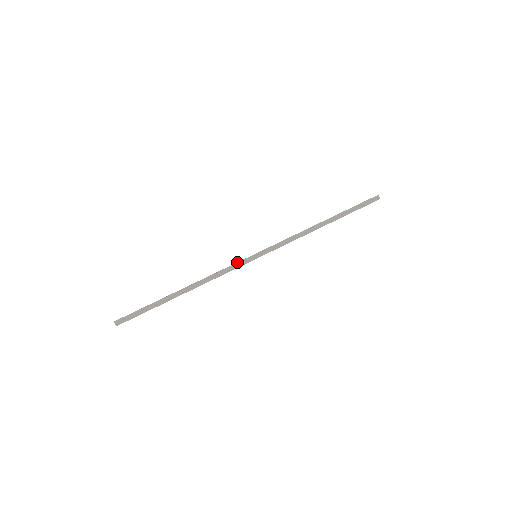
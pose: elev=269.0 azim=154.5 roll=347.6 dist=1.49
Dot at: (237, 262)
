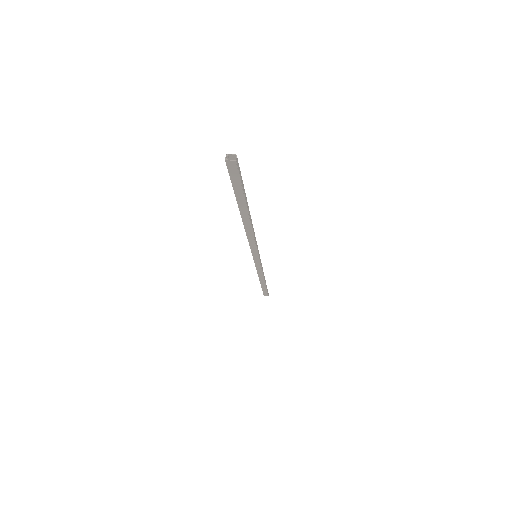
Dot at: occluded
